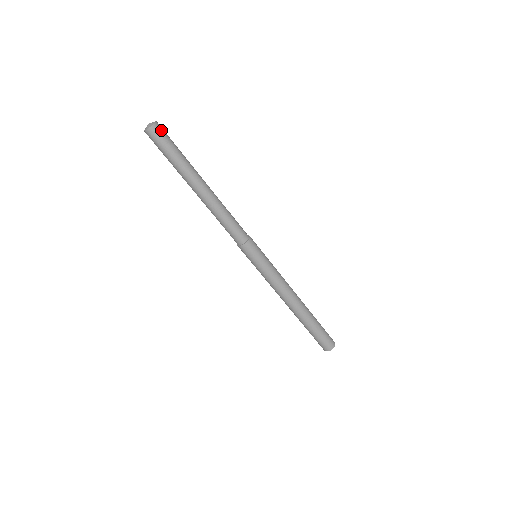
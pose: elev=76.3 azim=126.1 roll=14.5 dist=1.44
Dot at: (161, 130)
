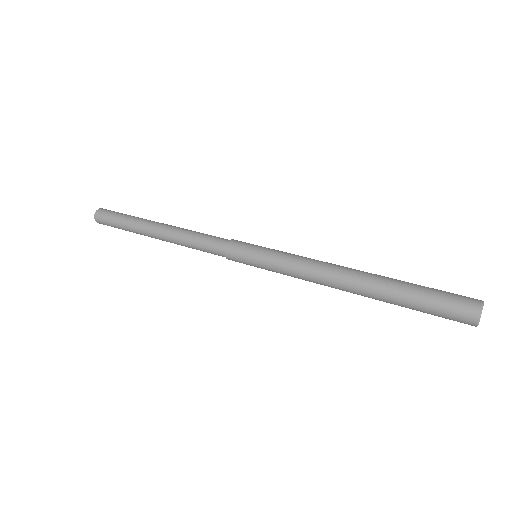
Dot at: occluded
